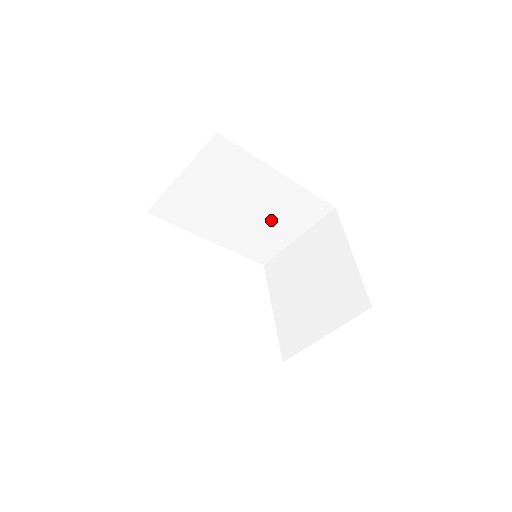
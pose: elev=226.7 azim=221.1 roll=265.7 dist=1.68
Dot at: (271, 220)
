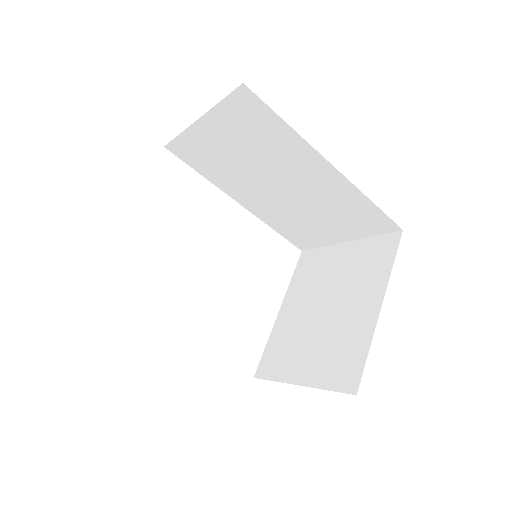
Dot at: (313, 210)
